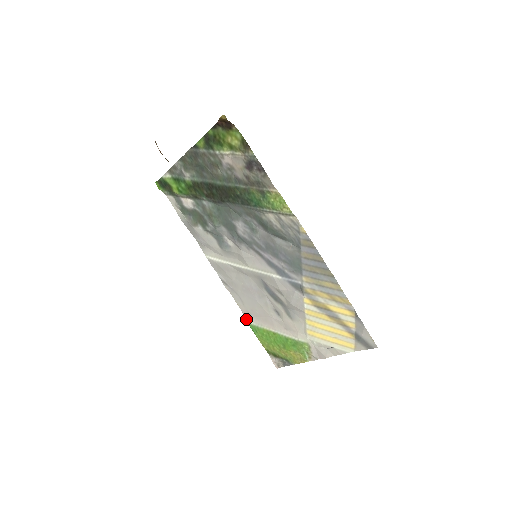
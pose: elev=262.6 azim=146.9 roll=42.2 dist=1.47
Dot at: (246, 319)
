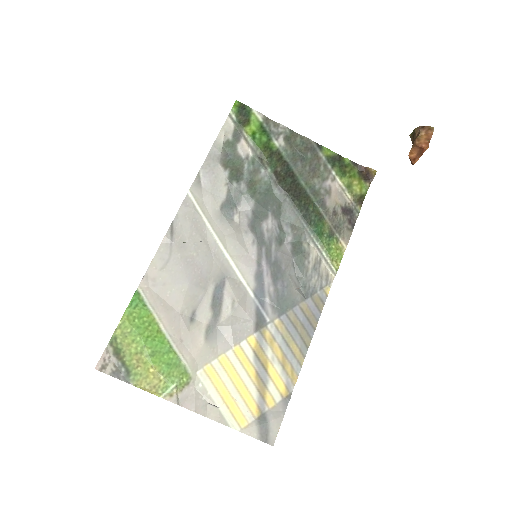
Dot at: (140, 283)
